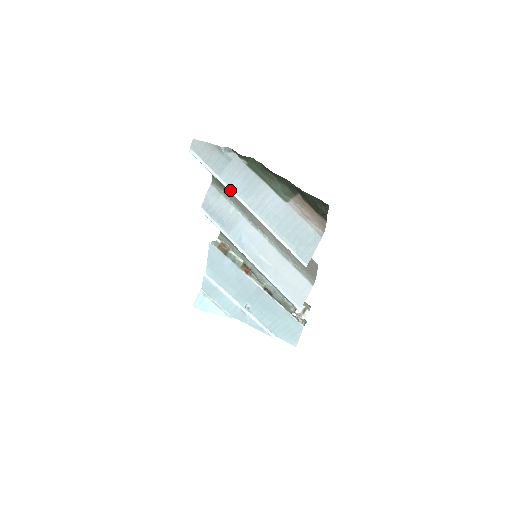
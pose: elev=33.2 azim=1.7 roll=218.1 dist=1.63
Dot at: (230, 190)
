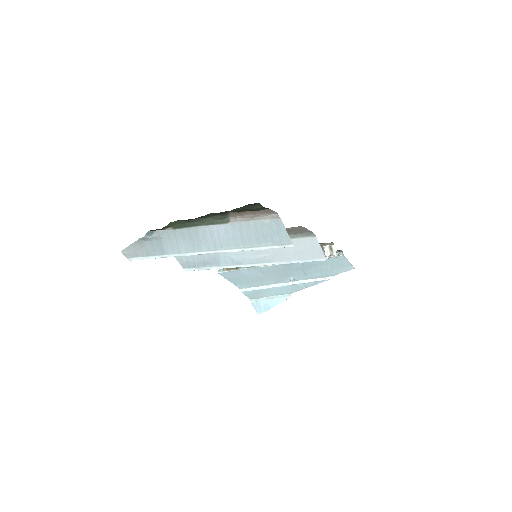
Dot at: (184, 255)
